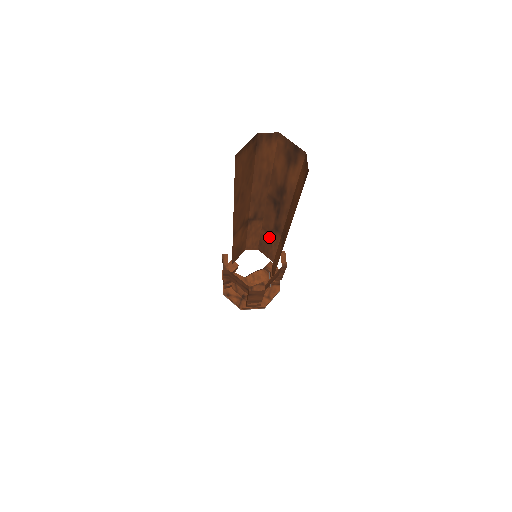
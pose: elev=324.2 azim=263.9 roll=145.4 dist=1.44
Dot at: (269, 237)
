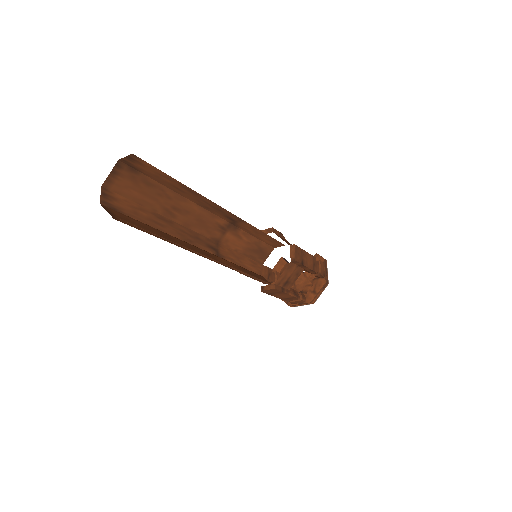
Dot at: occluded
